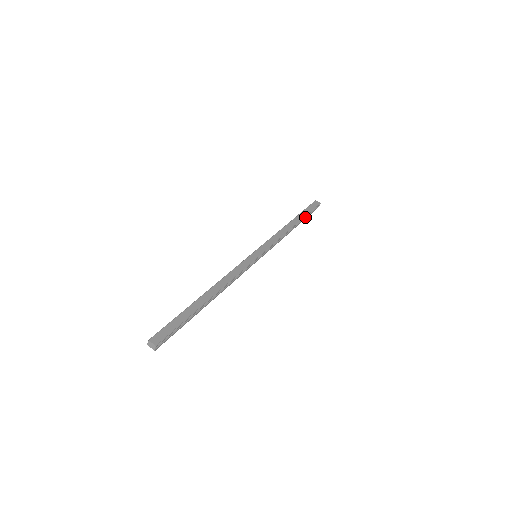
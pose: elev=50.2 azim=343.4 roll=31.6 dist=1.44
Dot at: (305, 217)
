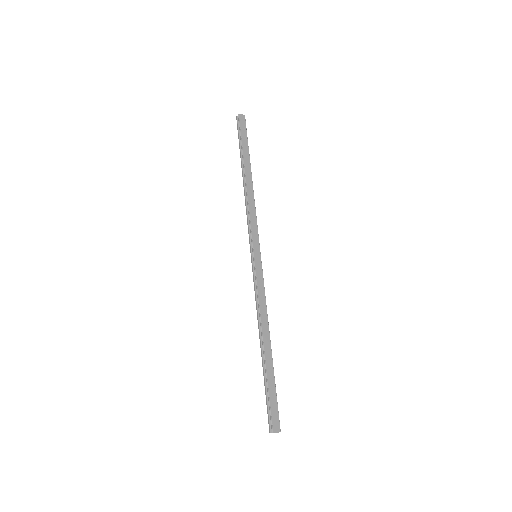
Dot at: (247, 152)
